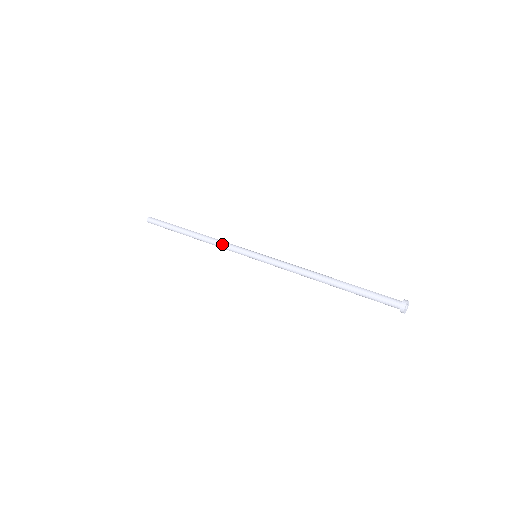
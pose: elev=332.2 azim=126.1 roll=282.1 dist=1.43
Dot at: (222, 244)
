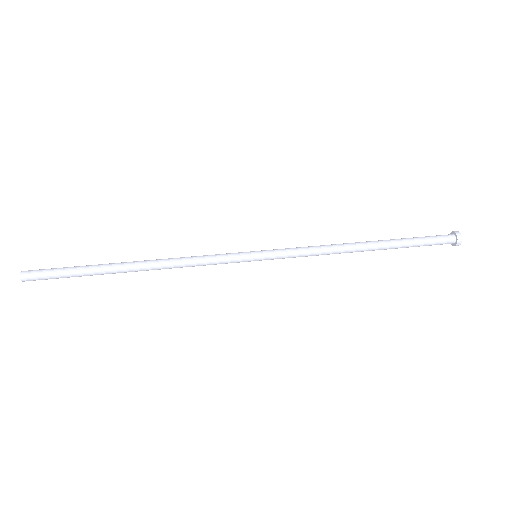
Dot at: (197, 264)
